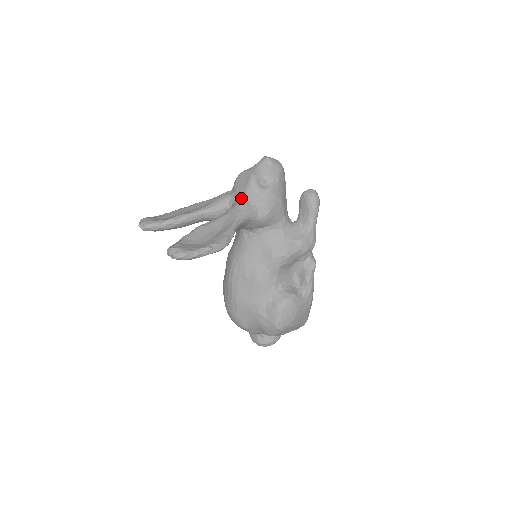
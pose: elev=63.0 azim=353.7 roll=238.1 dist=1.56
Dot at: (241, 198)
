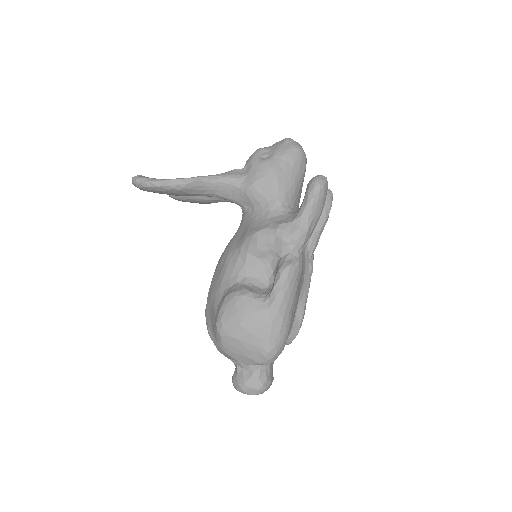
Dot at: occluded
